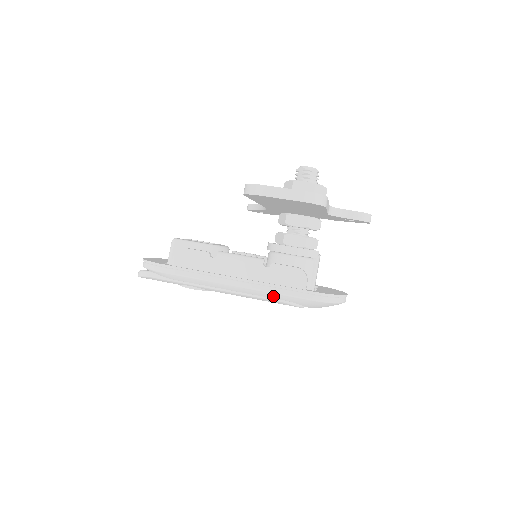
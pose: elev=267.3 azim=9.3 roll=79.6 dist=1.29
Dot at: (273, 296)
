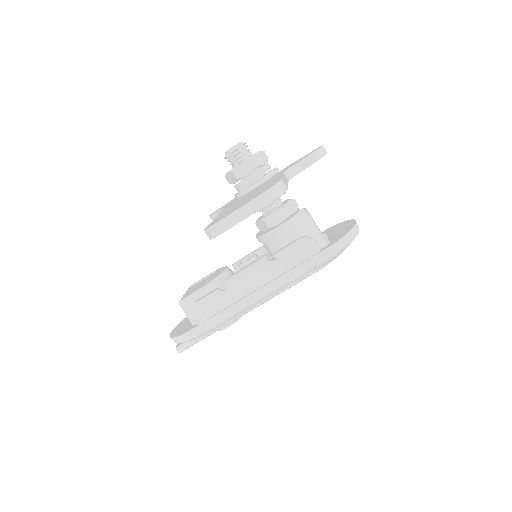
Dot at: (299, 278)
